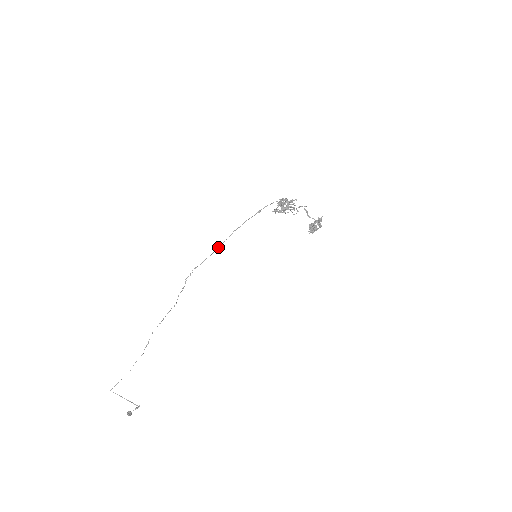
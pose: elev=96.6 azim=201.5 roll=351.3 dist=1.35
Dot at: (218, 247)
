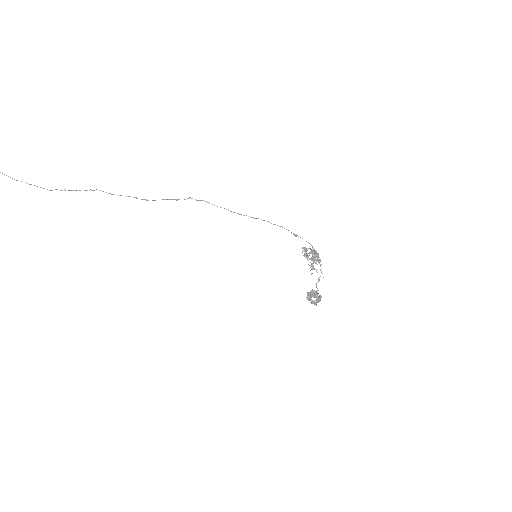
Dot at: occluded
